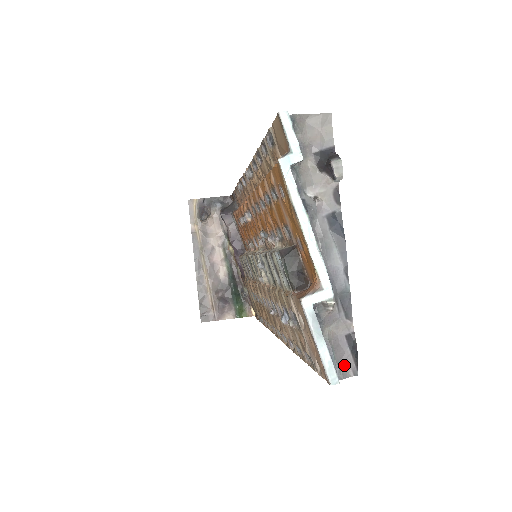
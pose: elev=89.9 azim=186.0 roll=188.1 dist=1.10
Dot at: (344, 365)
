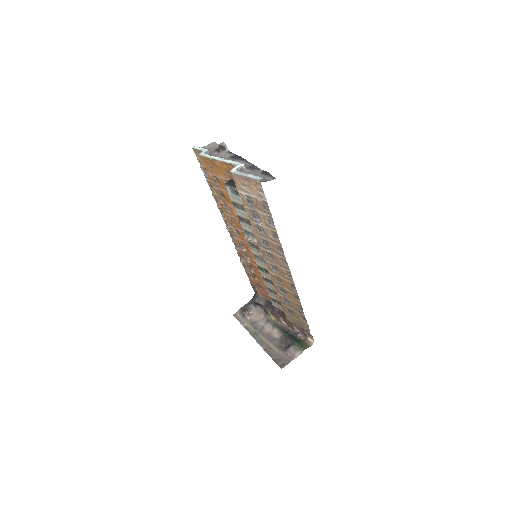
Dot at: (267, 180)
